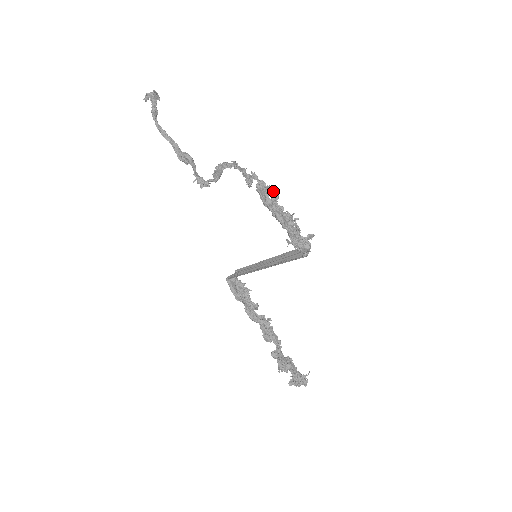
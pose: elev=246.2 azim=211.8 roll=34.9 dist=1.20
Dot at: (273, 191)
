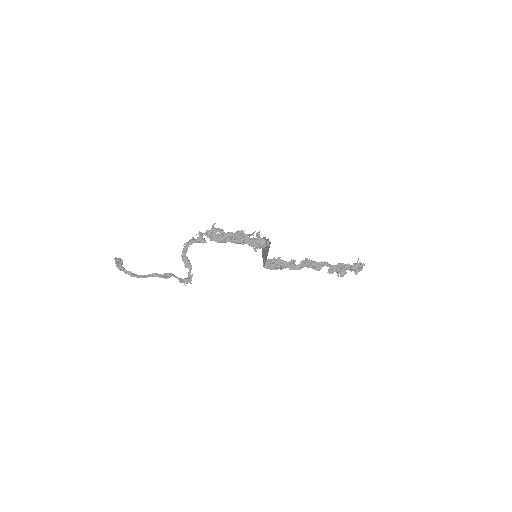
Dot at: (217, 229)
